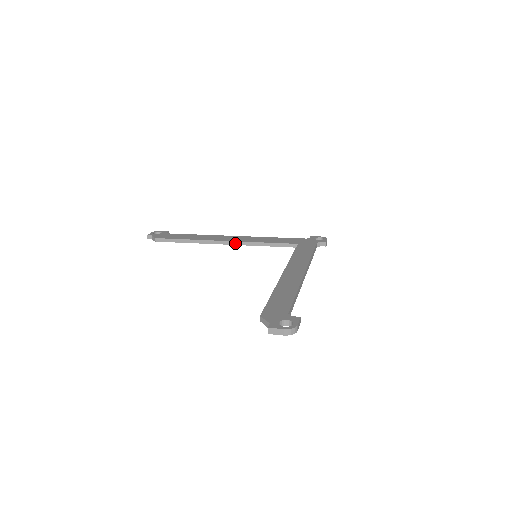
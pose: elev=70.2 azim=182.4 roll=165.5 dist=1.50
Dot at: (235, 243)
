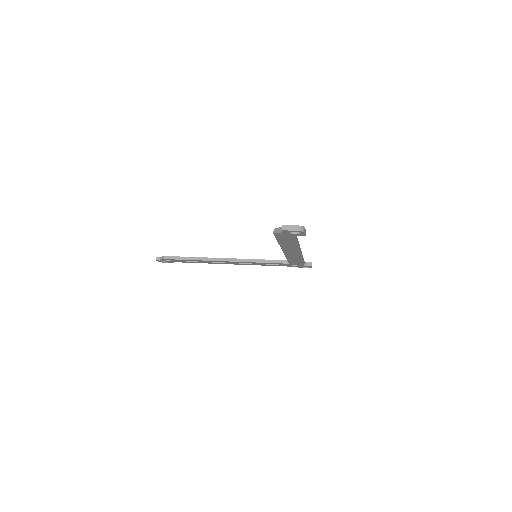
Dot at: (235, 260)
